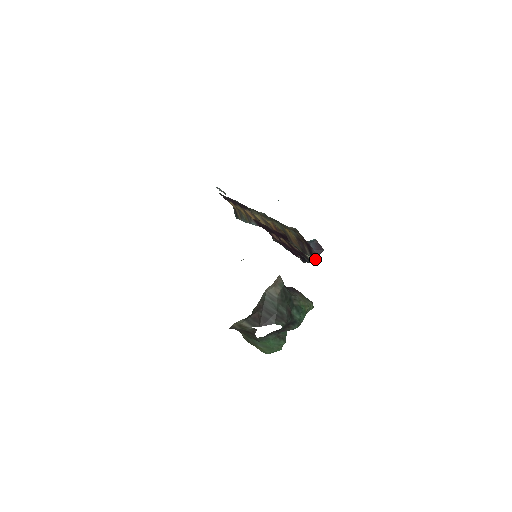
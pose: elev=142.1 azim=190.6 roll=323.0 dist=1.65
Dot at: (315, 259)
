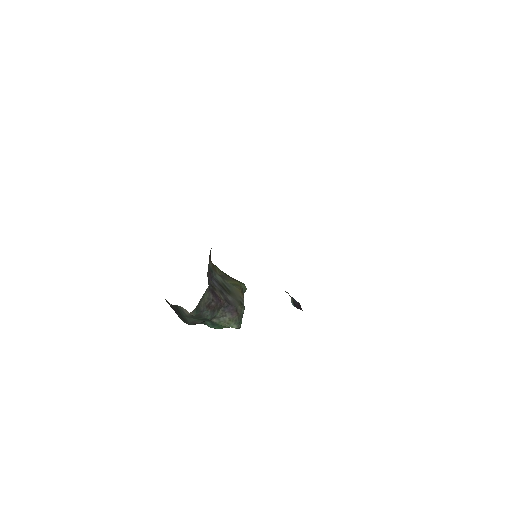
Dot at: (294, 305)
